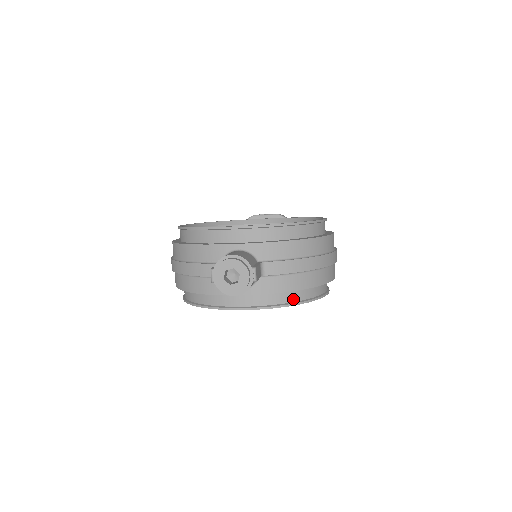
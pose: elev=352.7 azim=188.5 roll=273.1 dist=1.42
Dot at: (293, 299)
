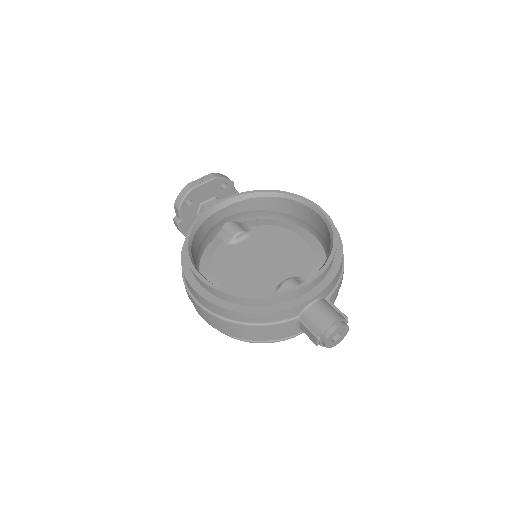
Dot at: occluded
